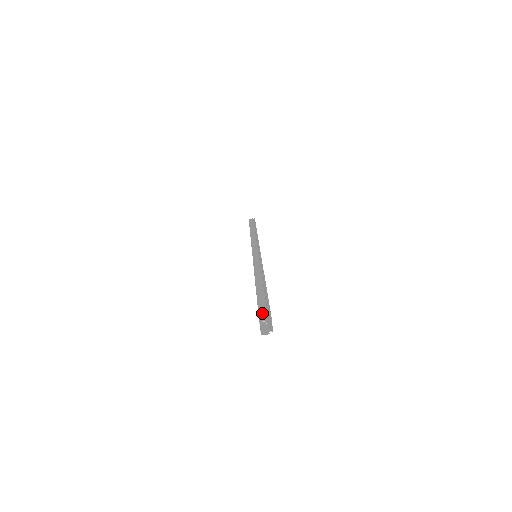
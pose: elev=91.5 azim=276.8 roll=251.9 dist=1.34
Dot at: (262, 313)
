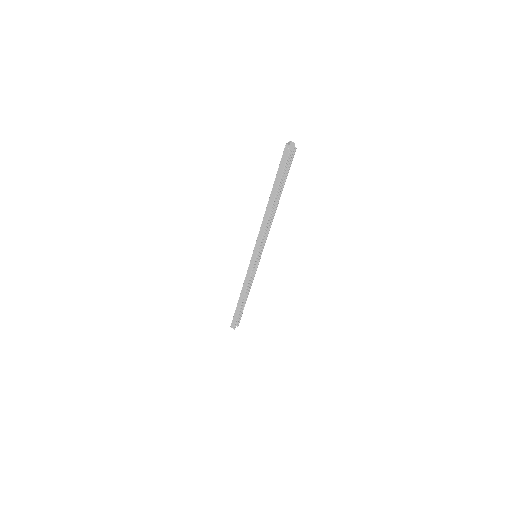
Dot at: occluded
